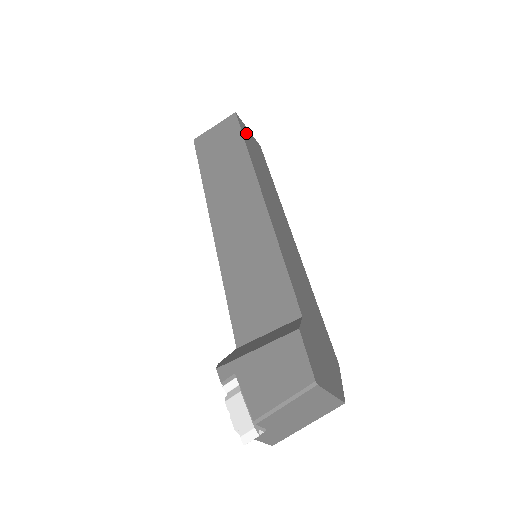
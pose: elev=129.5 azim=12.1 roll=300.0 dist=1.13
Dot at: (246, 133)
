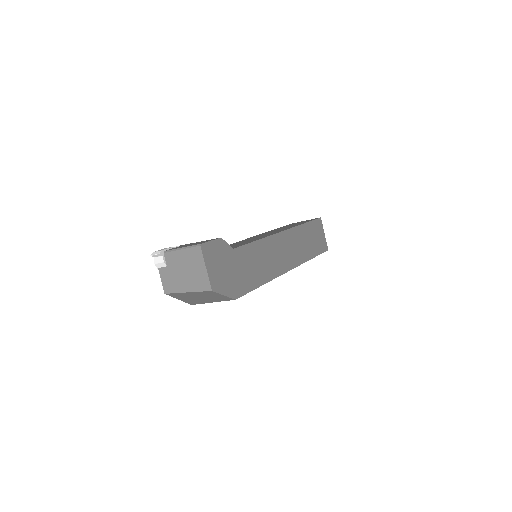
Dot at: (317, 228)
